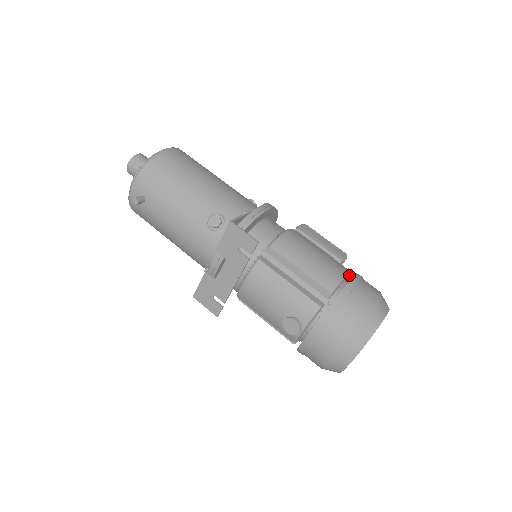
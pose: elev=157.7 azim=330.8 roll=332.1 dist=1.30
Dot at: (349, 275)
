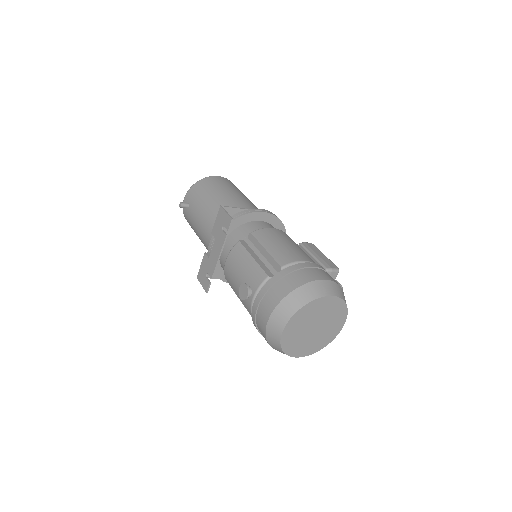
Dot at: occluded
